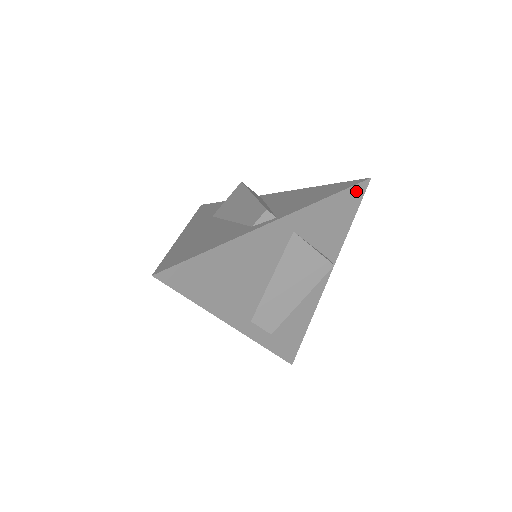
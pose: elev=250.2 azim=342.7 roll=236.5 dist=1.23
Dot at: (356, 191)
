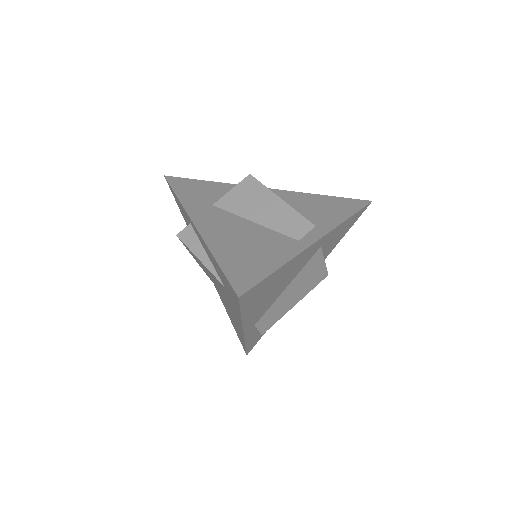
Dot at: (361, 211)
